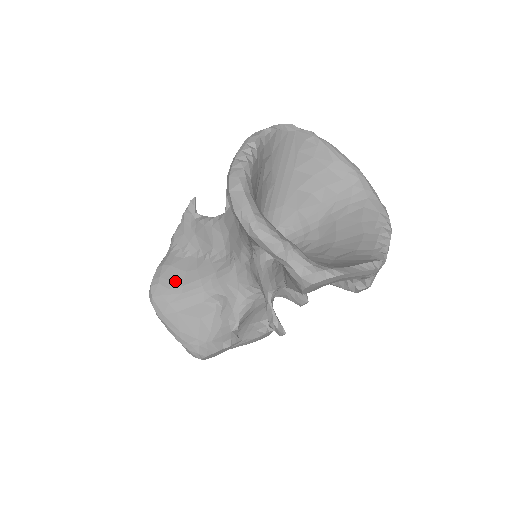
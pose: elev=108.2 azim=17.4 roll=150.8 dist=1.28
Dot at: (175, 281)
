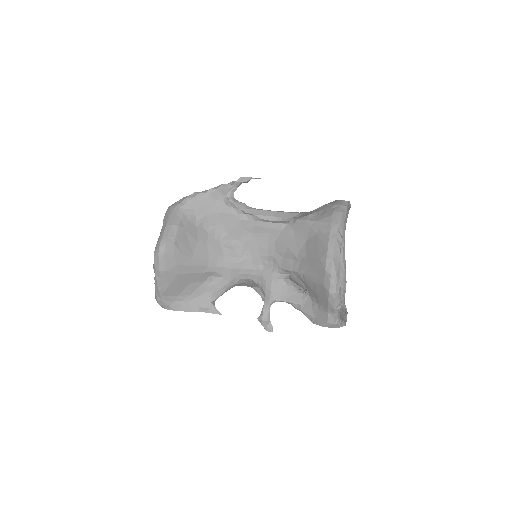
Dot at: (188, 247)
